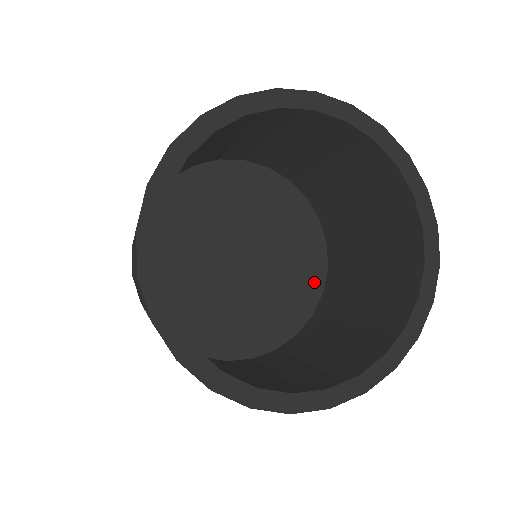
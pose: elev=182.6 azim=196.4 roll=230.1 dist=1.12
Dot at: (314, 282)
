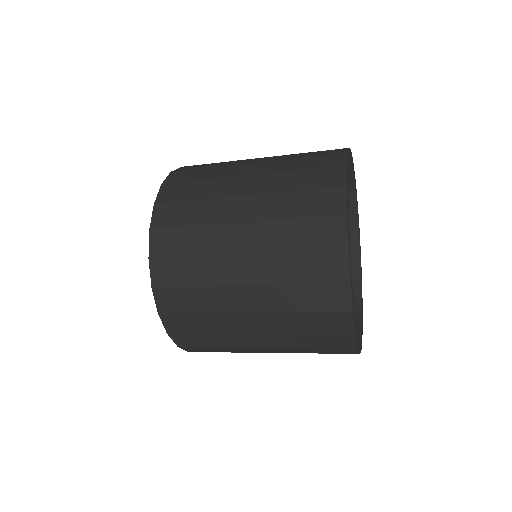
Dot at: occluded
